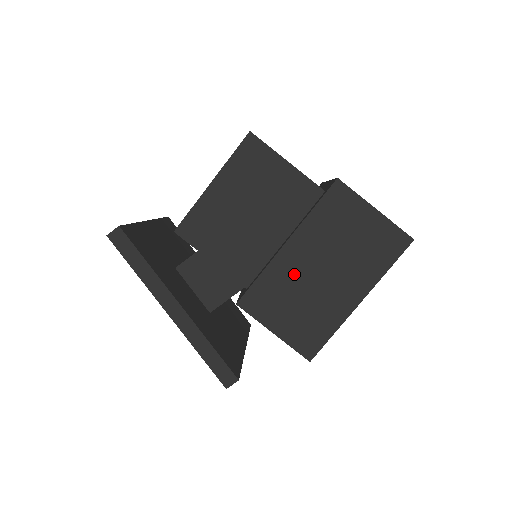
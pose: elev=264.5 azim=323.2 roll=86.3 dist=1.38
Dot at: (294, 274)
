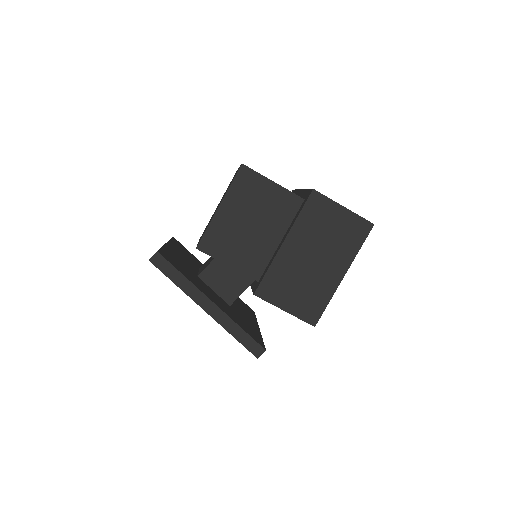
Dot at: (293, 264)
